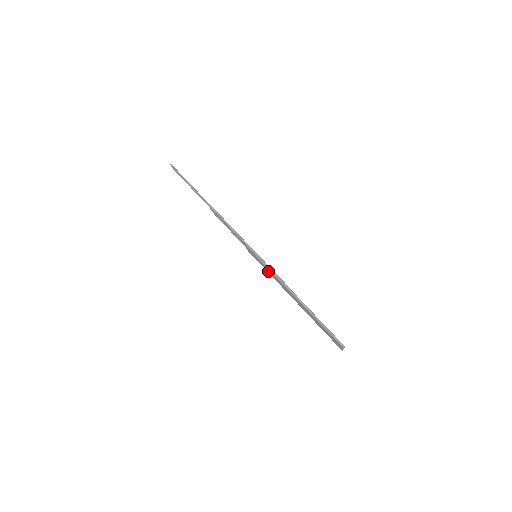
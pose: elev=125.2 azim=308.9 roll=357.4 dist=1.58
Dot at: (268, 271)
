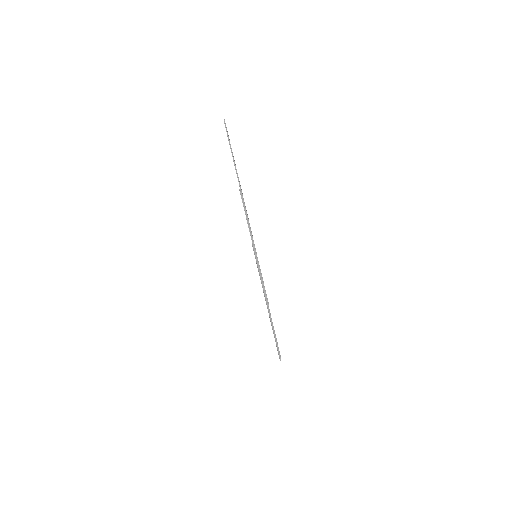
Dot at: (259, 274)
